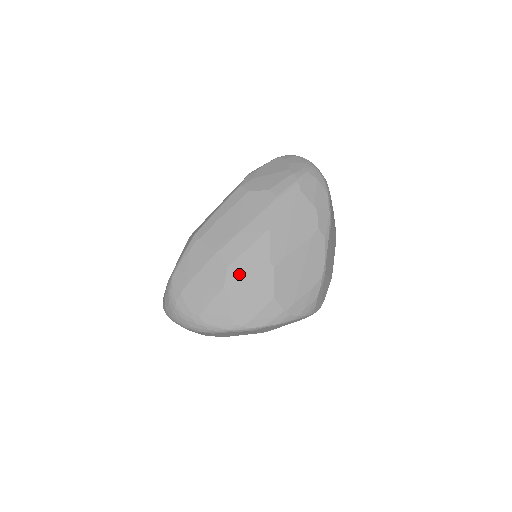
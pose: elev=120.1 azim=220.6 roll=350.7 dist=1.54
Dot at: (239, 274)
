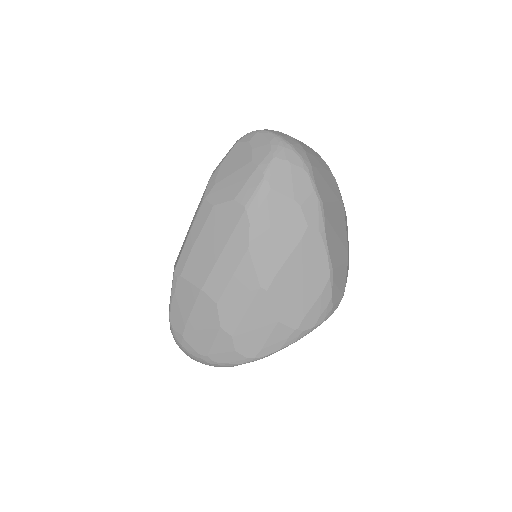
Dot at: (231, 308)
